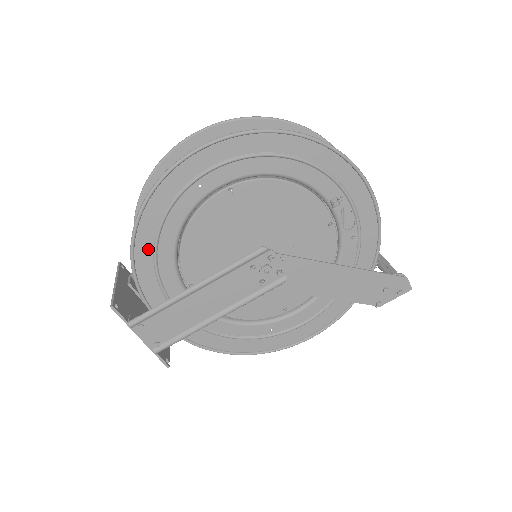
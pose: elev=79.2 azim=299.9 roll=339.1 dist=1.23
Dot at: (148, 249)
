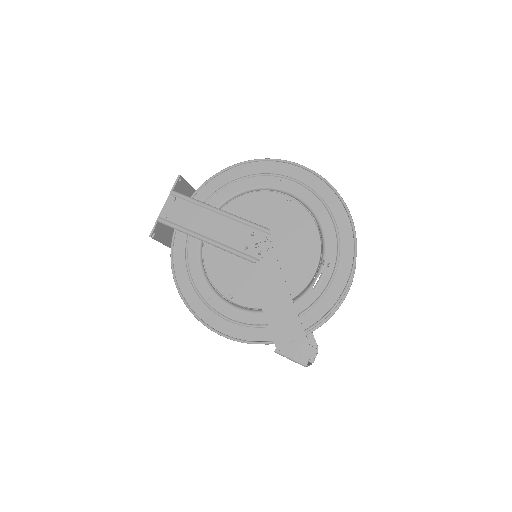
Dot at: (225, 181)
